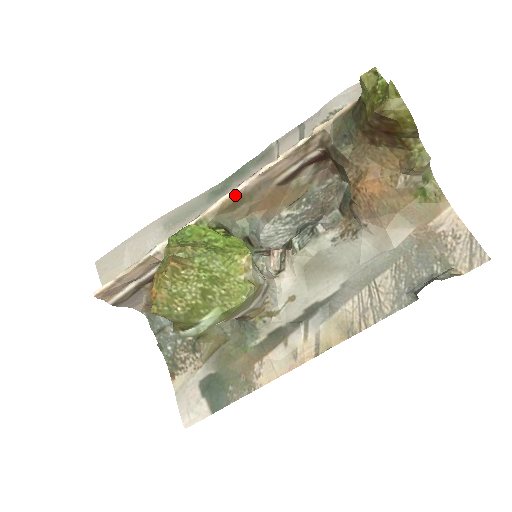
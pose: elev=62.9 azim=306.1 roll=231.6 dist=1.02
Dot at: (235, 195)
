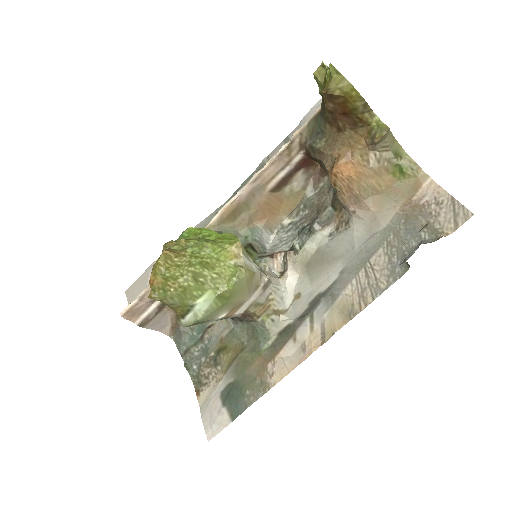
Dot at: (232, 204)
